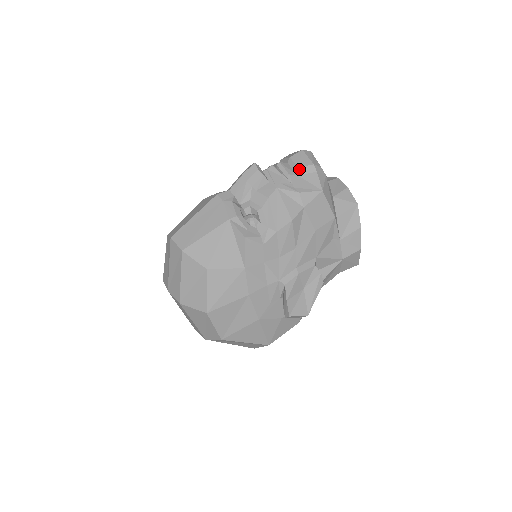
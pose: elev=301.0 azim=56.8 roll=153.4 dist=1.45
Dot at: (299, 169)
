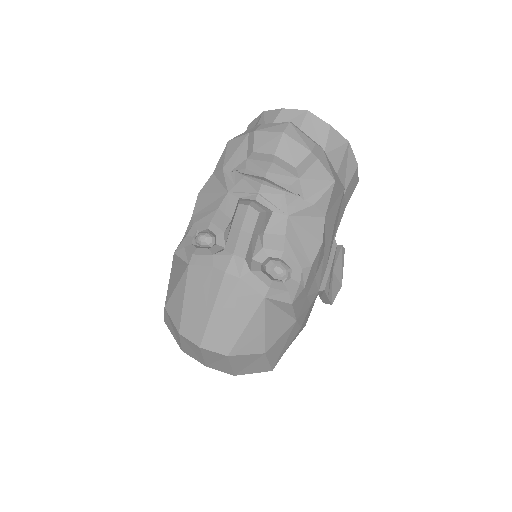
Dot at: (297, 169)
